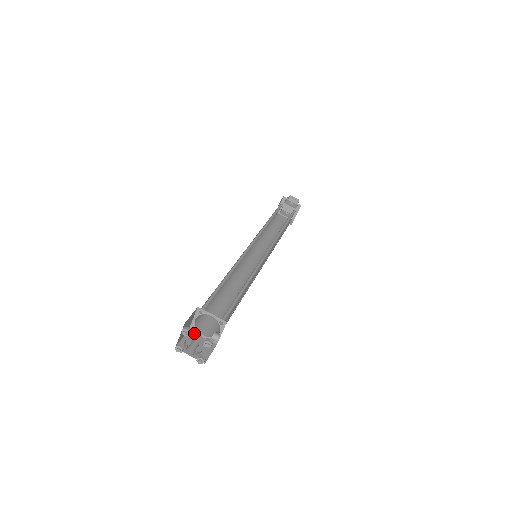
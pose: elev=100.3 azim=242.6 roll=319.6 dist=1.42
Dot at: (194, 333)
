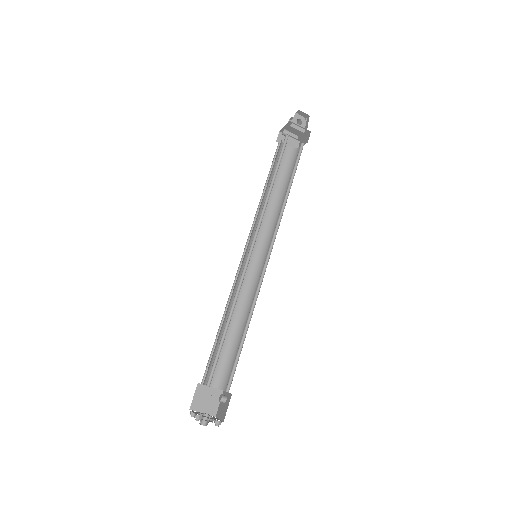
Dot at: (203, 385)
